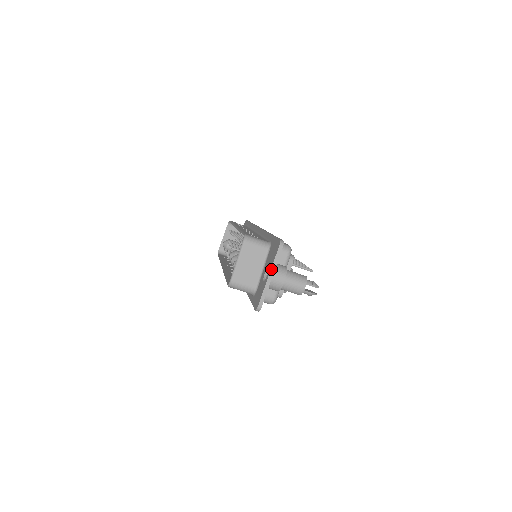
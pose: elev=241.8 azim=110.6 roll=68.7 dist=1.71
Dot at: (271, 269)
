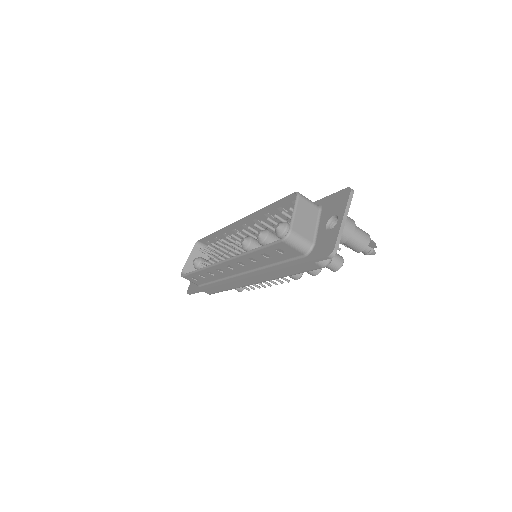
Dot at: (345, 212)
